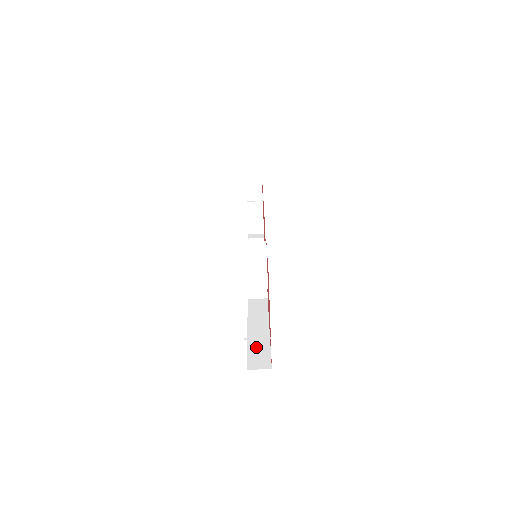
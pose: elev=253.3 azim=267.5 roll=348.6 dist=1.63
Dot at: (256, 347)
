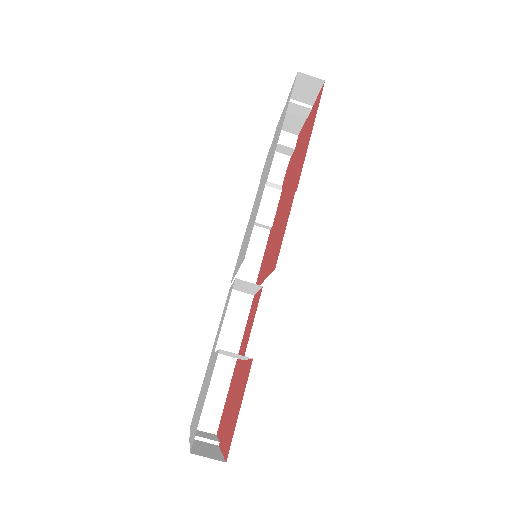
Dot at: (211, 391)
